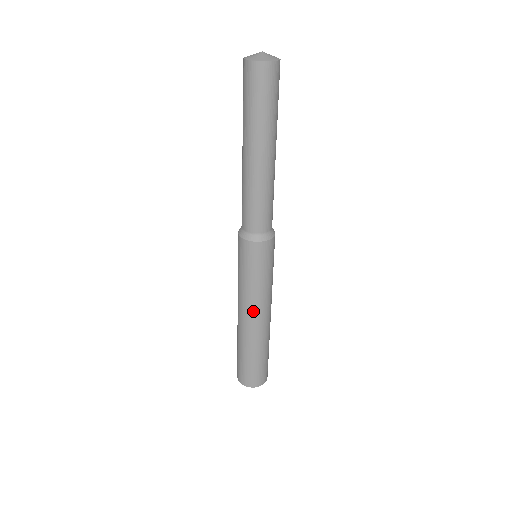
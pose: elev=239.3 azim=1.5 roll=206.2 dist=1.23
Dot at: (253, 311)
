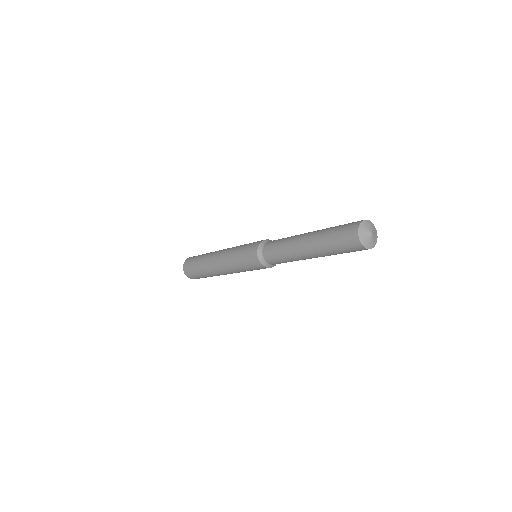
Dot at: (230, 273)
